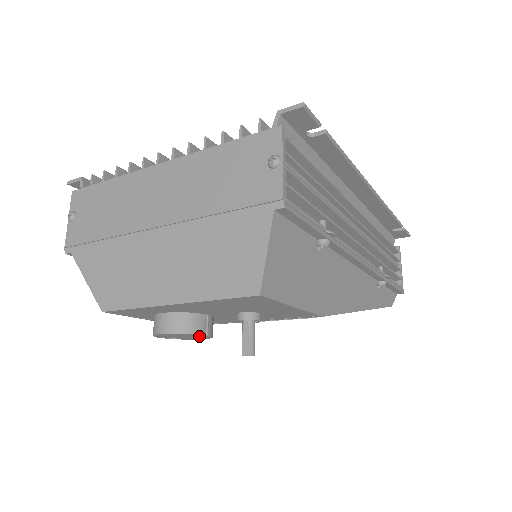
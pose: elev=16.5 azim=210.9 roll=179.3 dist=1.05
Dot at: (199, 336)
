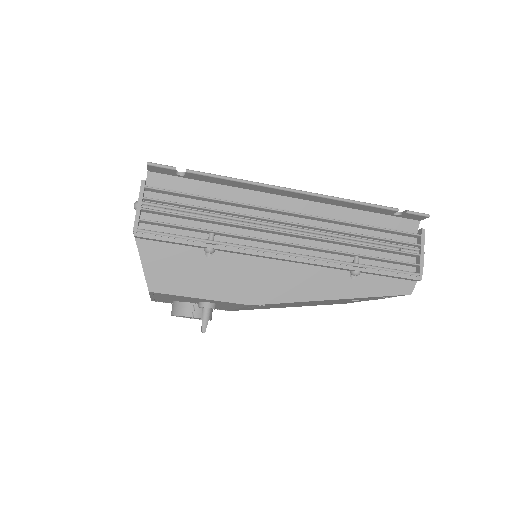
Dot at: occluded
